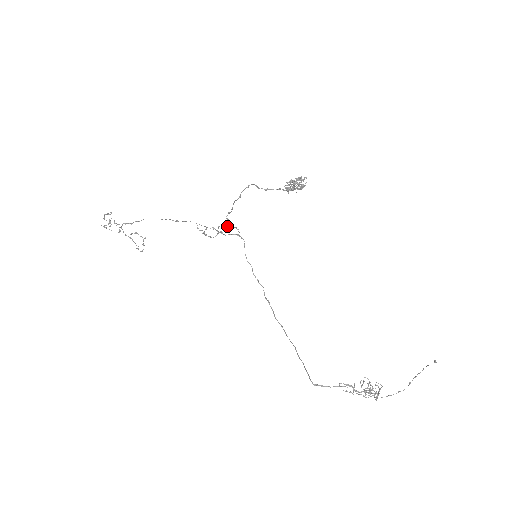
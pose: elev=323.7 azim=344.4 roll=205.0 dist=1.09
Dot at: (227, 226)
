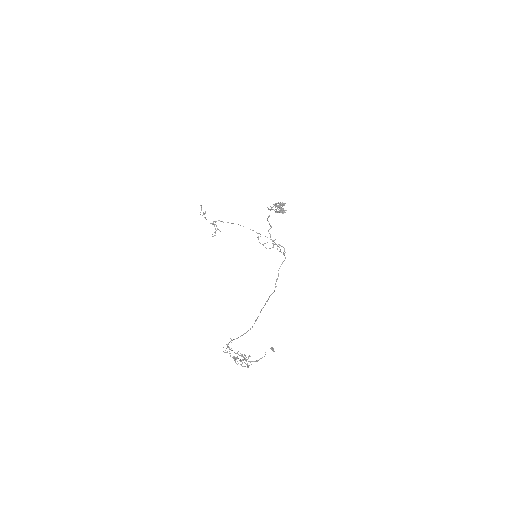
Dot at: (272, 241)
